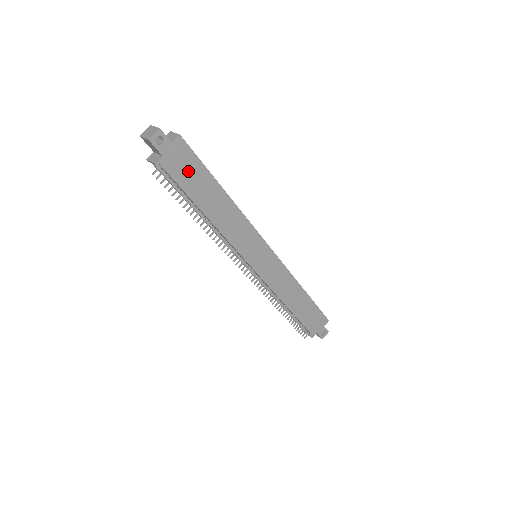
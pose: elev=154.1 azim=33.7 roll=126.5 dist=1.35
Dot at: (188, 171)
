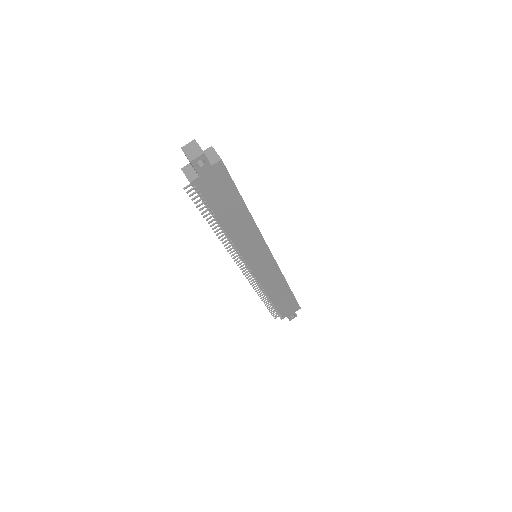
Dot at: (219, 190)
